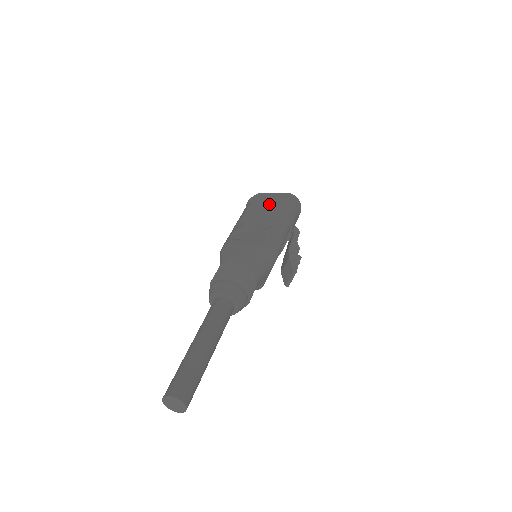
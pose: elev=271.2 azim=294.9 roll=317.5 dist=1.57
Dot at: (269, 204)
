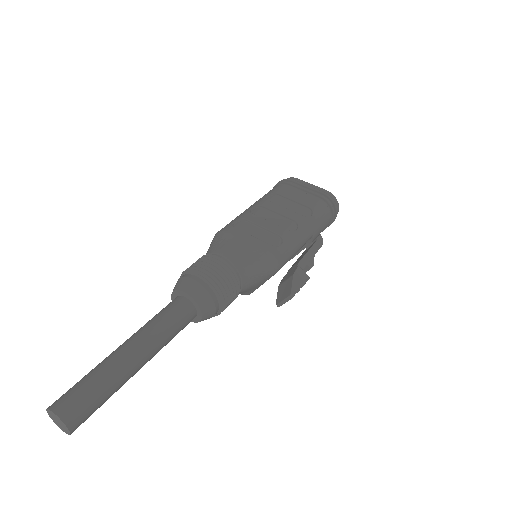
Dot at: (300, 197)
